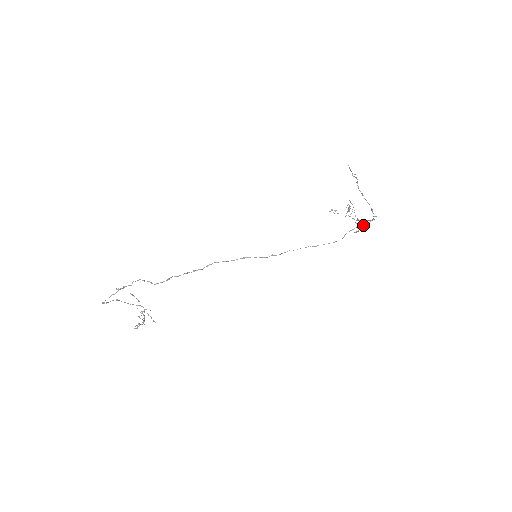
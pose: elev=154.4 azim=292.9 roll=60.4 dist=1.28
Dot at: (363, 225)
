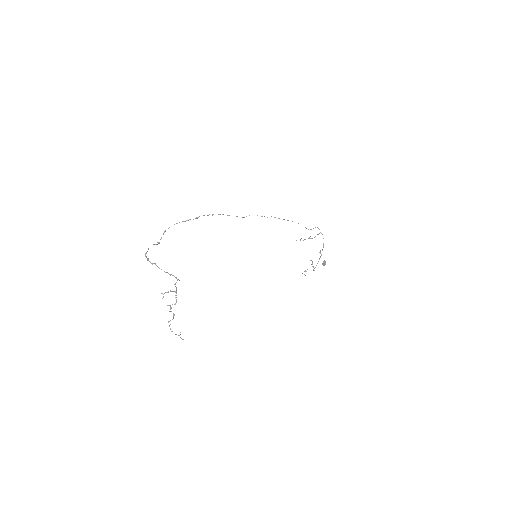
Dot at: occluded
